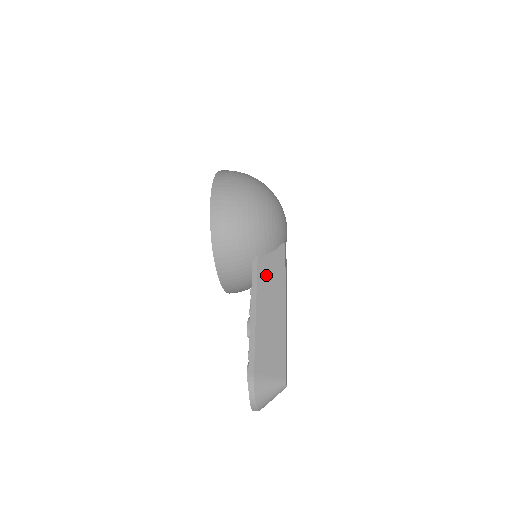
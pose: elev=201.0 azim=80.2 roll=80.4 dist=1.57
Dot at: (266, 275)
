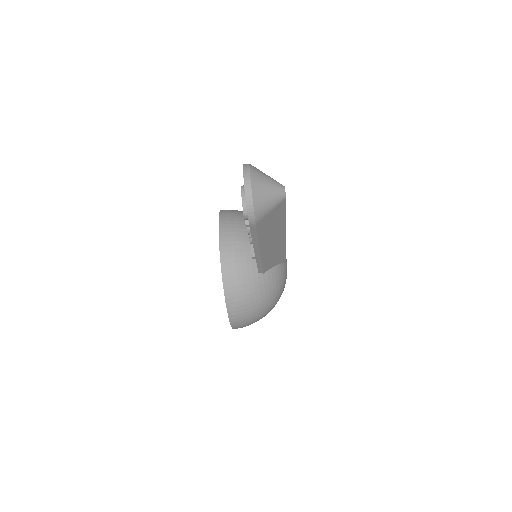
Dot at: occluded
